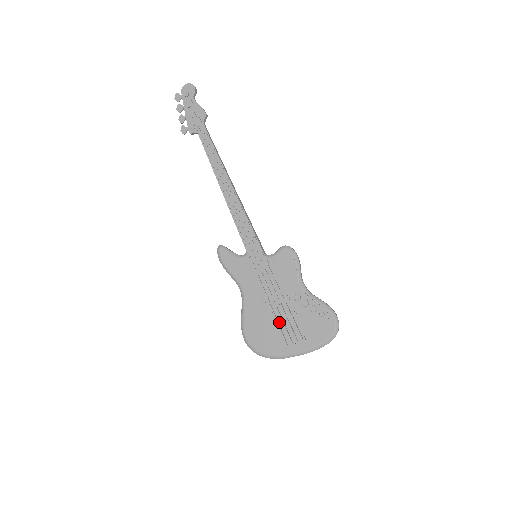
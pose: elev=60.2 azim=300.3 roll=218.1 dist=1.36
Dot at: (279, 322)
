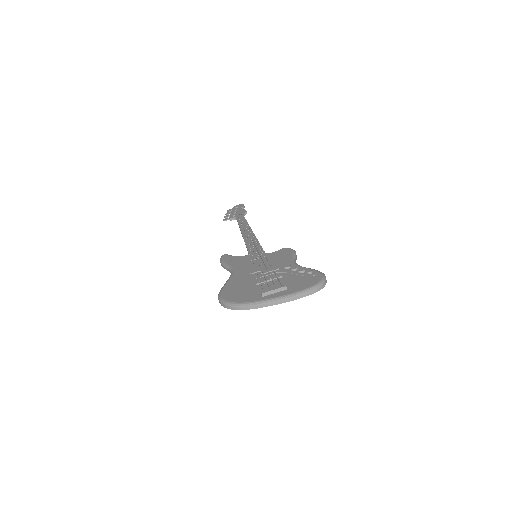
Dot at: (262, 281)
